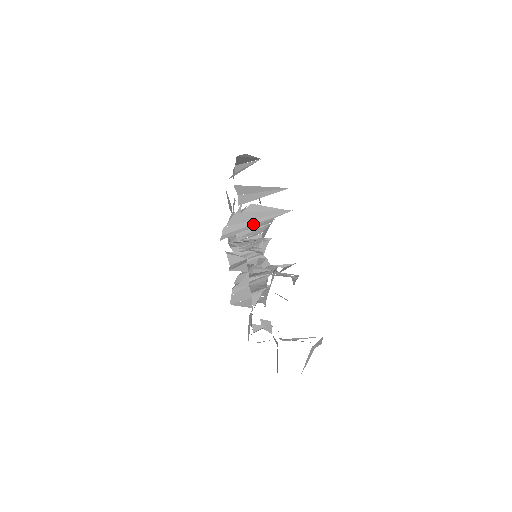
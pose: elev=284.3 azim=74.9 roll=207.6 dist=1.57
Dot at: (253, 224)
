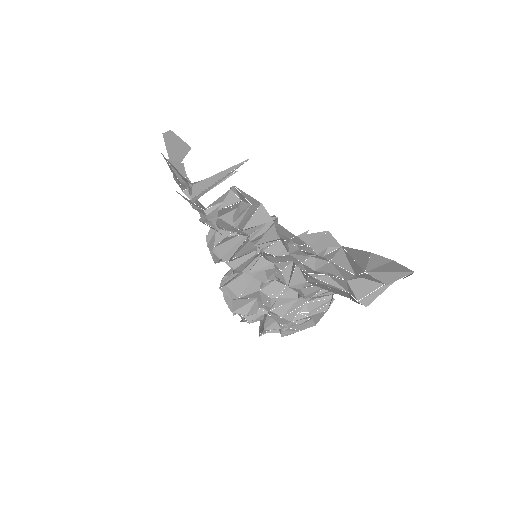
Dot at: occluded
